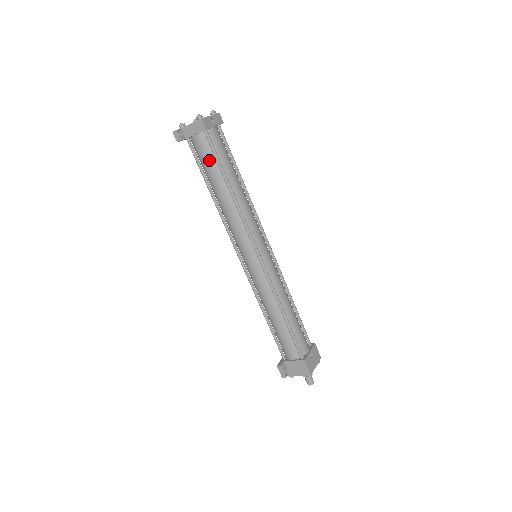
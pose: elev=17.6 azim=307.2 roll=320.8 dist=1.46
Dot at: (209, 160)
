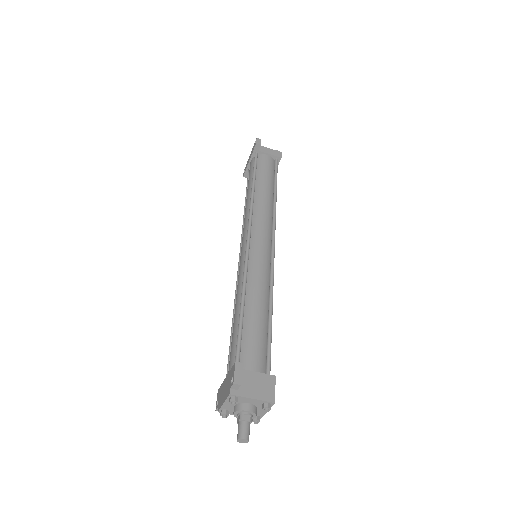
Dot at: (269, 171)
